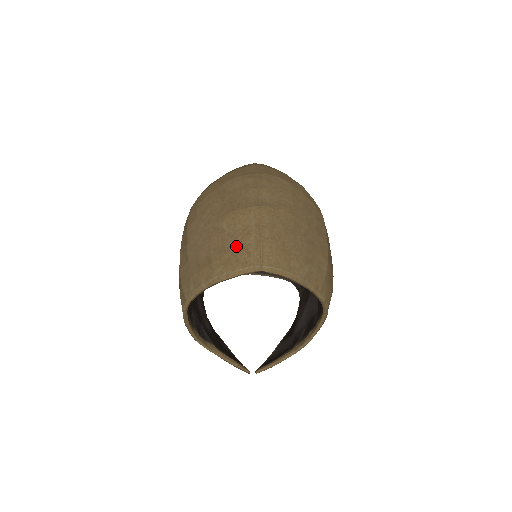
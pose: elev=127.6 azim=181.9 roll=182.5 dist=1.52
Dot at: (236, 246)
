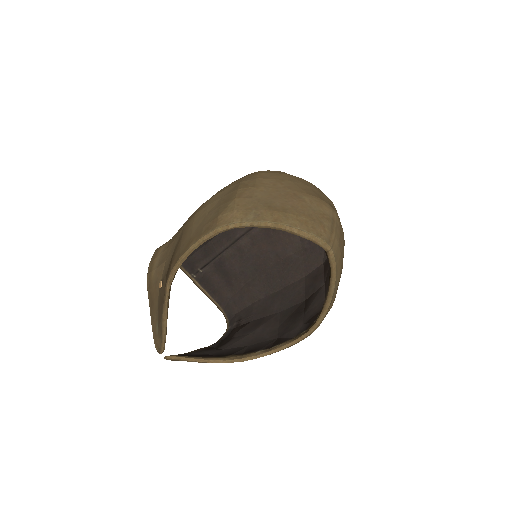
Dot at: (316, 218)
